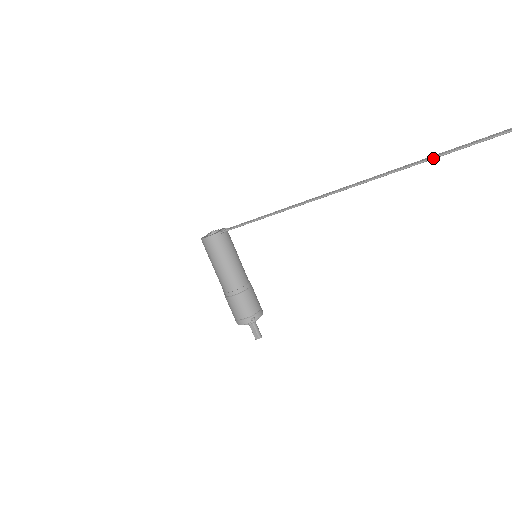
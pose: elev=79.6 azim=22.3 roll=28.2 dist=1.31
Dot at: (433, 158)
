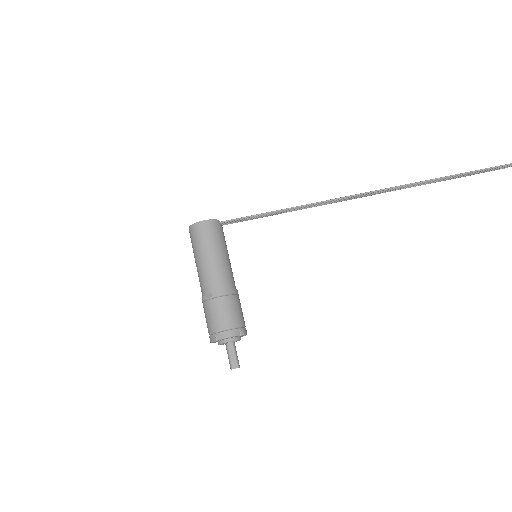
Dot at: (446, 177)
